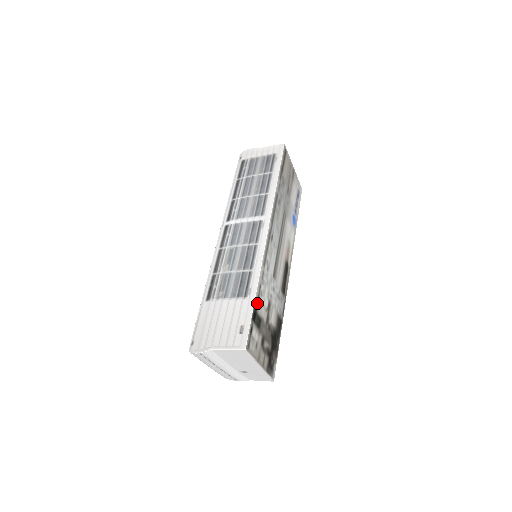
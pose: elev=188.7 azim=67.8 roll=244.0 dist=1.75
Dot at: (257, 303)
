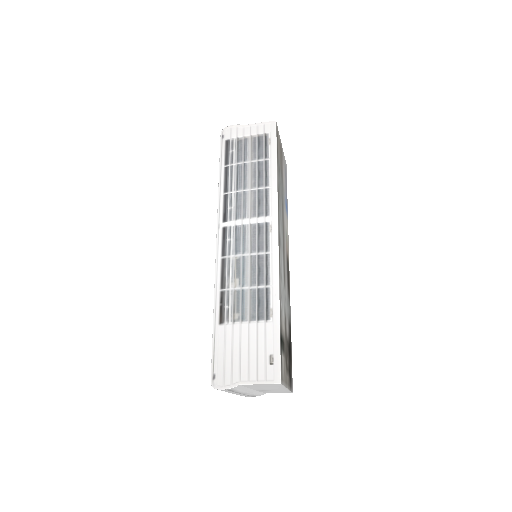
Dot at: (281, 325)
